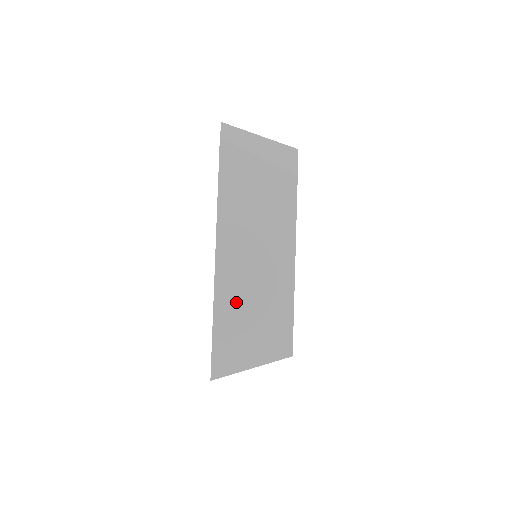
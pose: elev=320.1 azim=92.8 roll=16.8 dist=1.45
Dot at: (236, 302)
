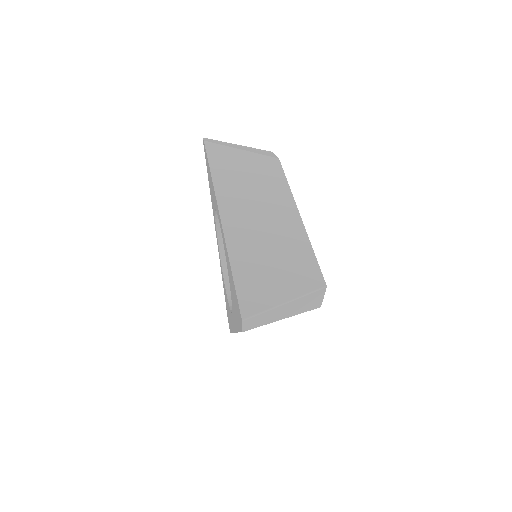
Dot at: (251, 247)
